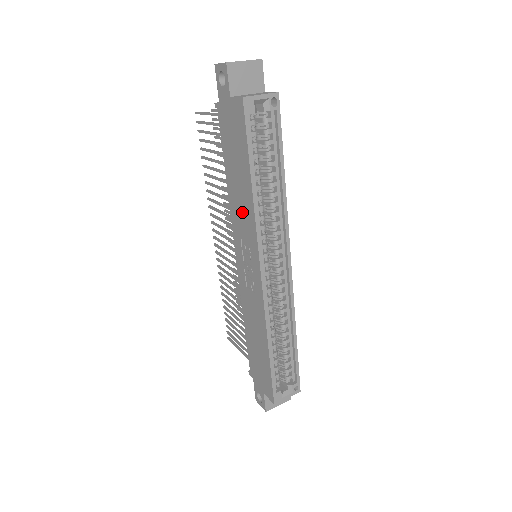
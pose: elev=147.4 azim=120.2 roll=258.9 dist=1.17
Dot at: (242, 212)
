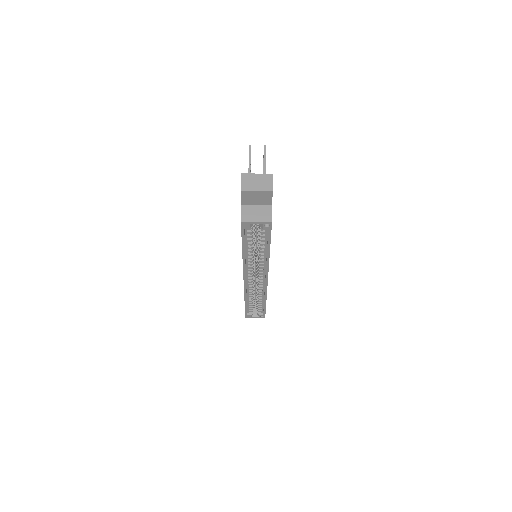
Dot at: occluded
